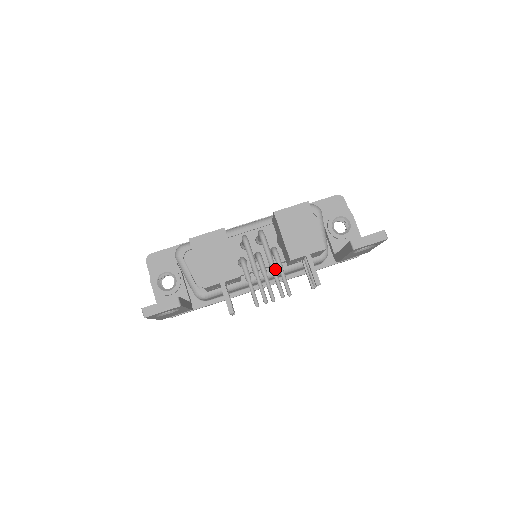
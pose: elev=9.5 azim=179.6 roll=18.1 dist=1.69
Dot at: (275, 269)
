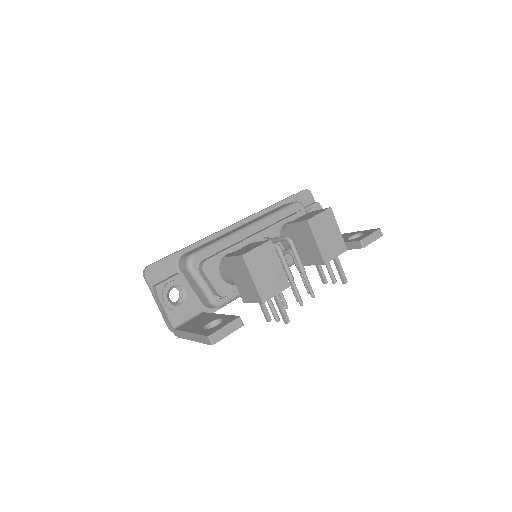
Dot at: occluded
